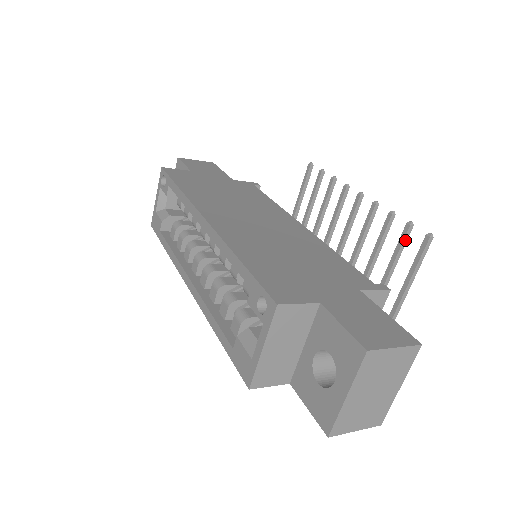
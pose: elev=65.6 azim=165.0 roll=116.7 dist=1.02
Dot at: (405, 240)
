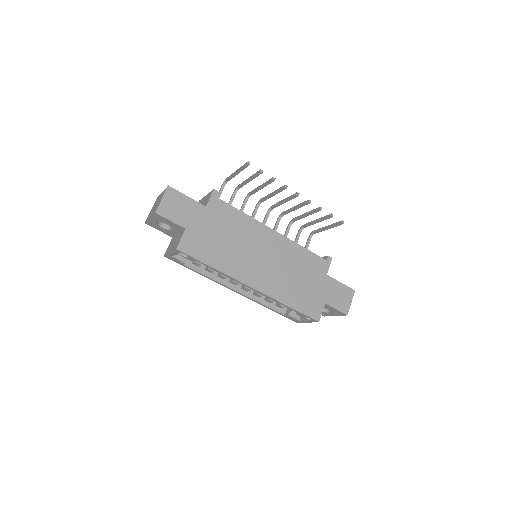
Dot at: (328, 218)
